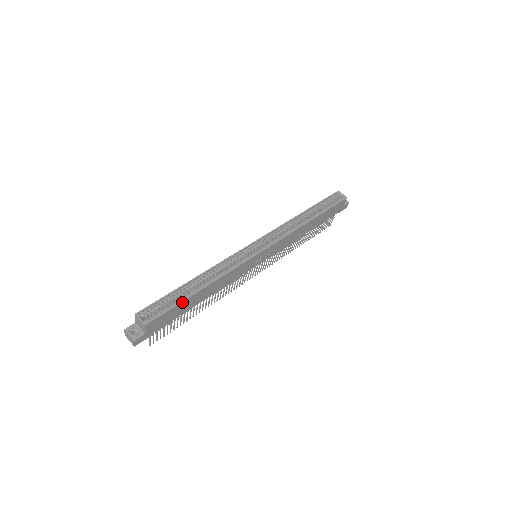
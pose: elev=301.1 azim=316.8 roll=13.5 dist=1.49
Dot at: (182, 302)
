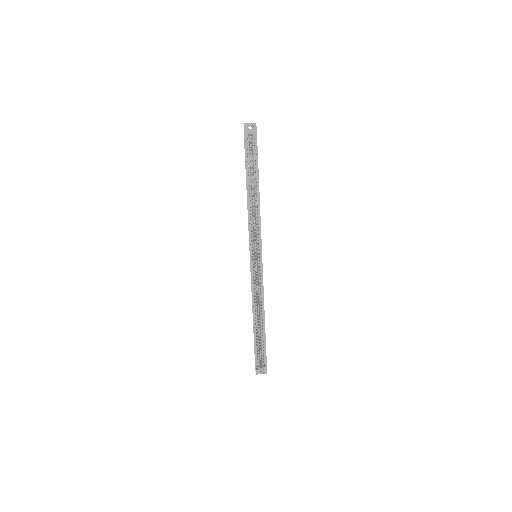
Dot at: (265, 341)
